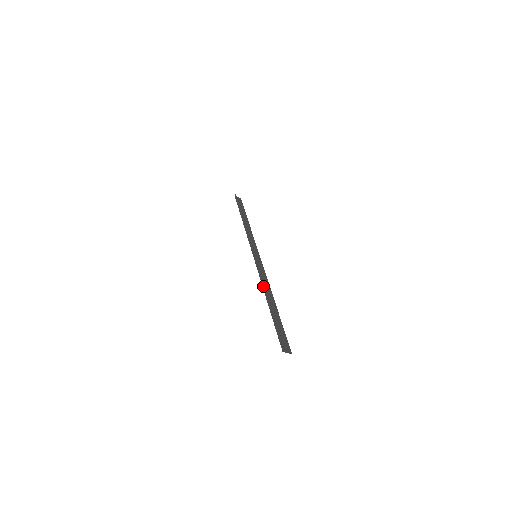
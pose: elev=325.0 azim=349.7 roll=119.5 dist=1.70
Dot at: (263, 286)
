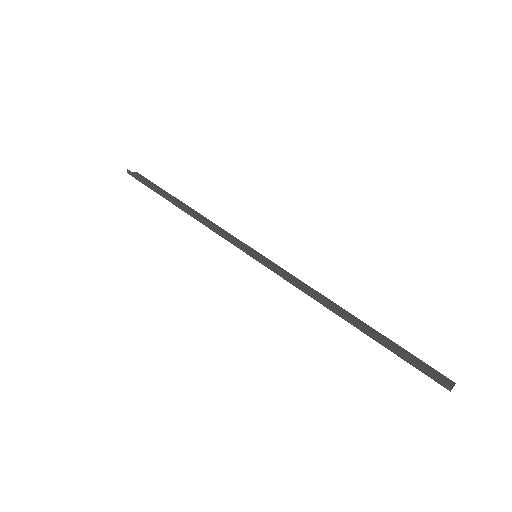
Dot at: (319, 301)
